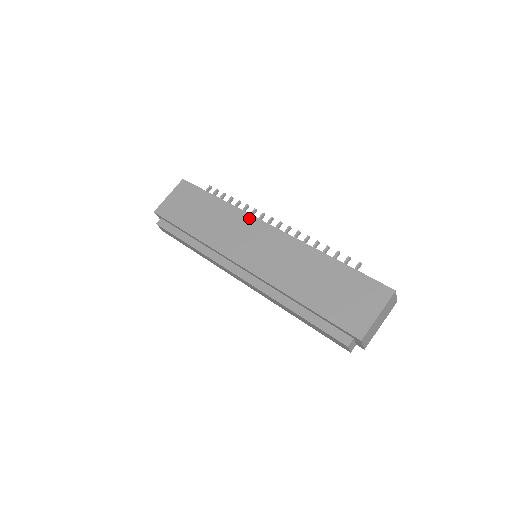
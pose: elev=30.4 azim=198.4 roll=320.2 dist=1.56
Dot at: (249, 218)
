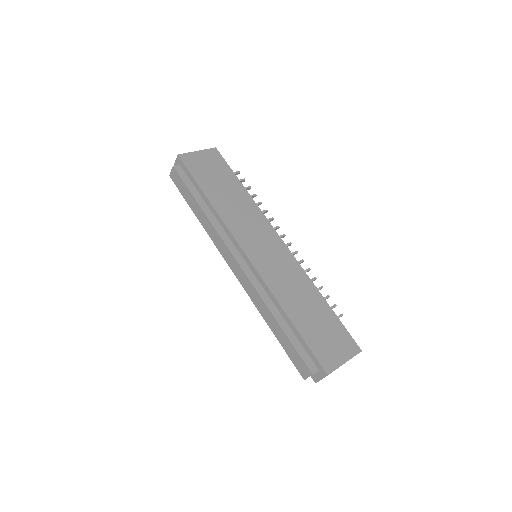
Dot at: (266, 222)
